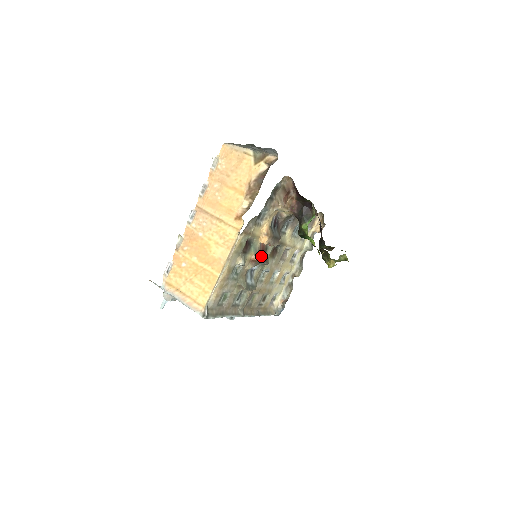
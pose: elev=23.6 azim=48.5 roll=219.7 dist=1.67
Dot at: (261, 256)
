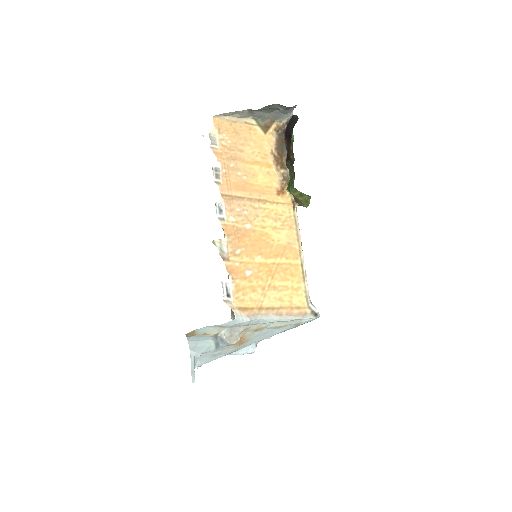
Dot at: occluded
